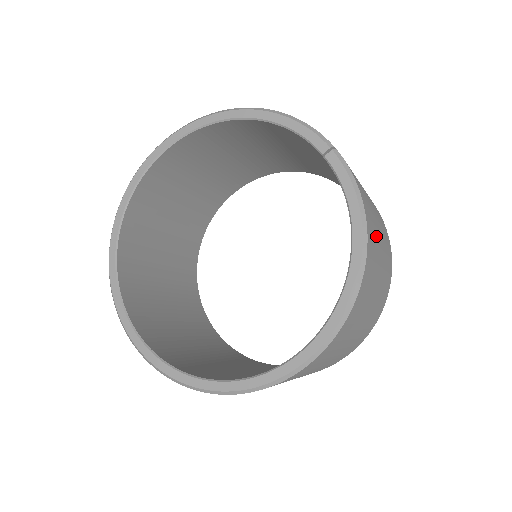
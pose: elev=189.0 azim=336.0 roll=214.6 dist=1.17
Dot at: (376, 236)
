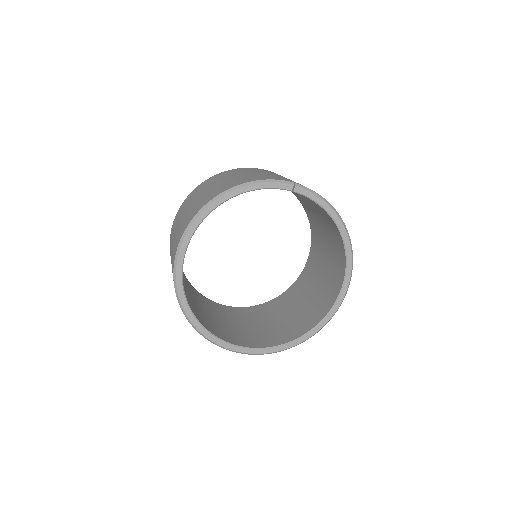
Dot at: occluded
